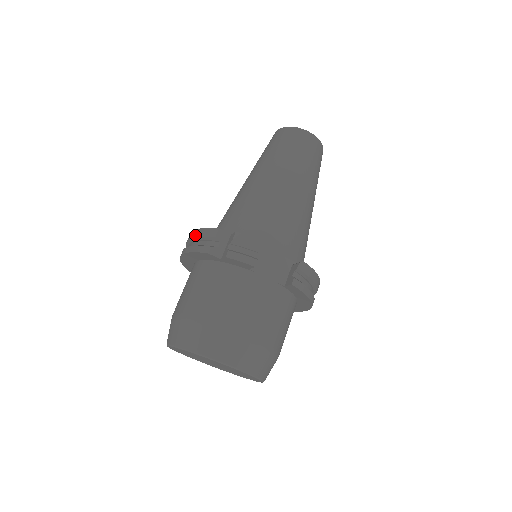
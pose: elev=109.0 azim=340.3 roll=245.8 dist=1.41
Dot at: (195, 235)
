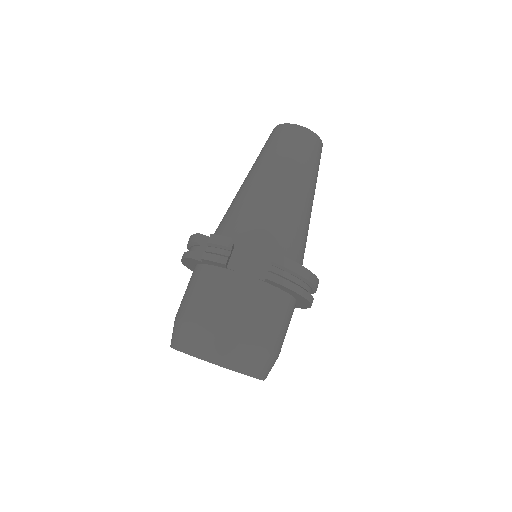
Dot at: occluded
